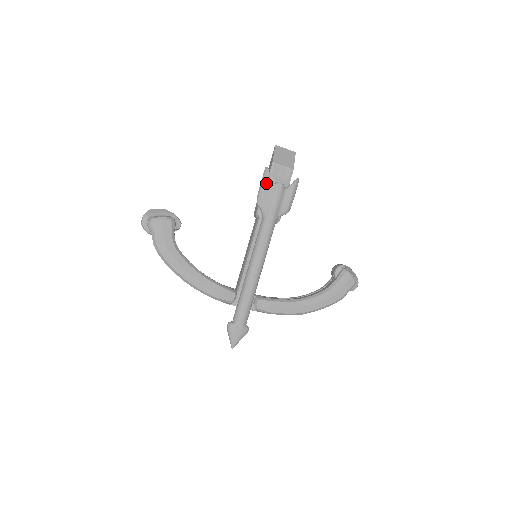
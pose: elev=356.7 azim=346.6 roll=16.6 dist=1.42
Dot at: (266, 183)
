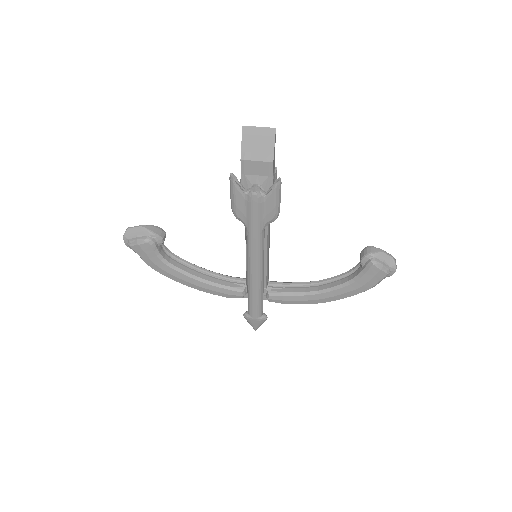
Dot at: (235, 195)
